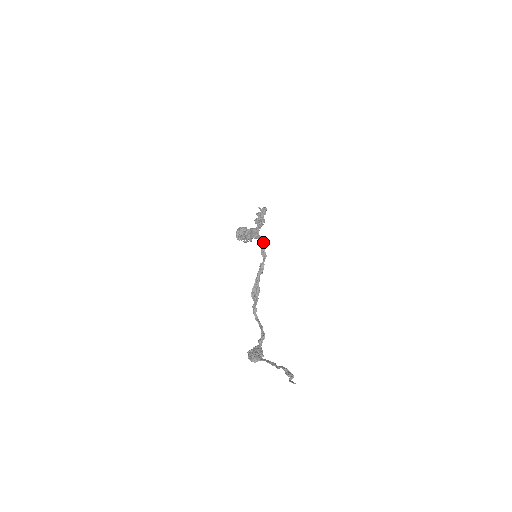
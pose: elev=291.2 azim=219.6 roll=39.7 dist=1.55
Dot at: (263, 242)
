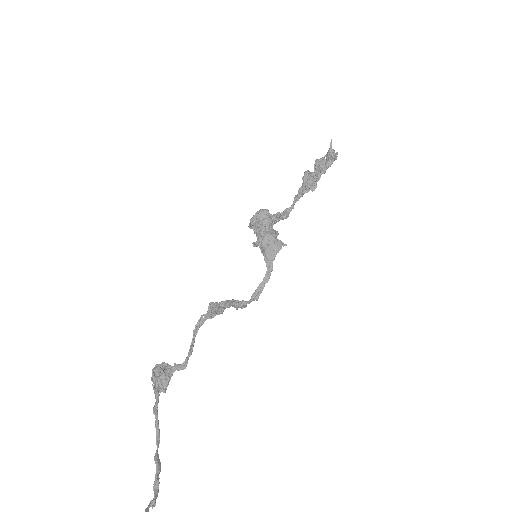
Dot at: occluded
